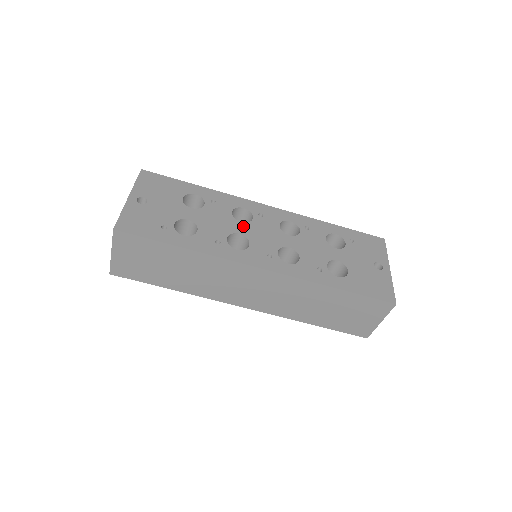
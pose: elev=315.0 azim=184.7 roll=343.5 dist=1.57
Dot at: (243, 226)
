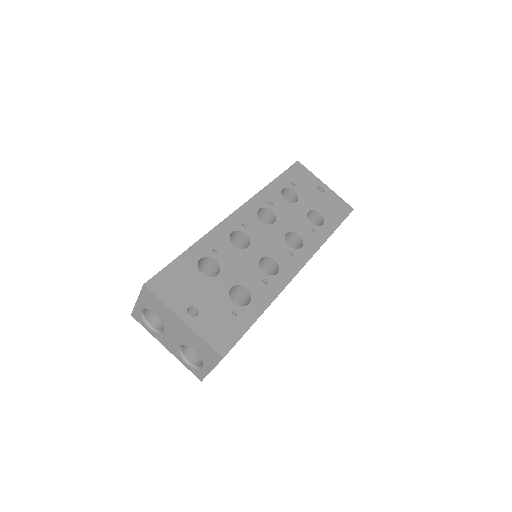
Dot at: (253, 249)
